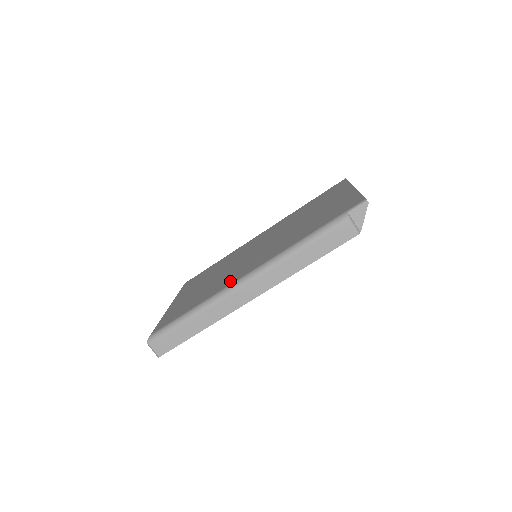
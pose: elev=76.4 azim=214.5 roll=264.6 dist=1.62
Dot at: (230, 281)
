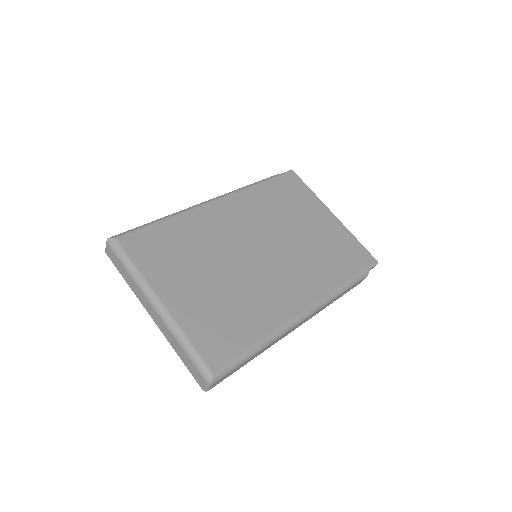
Dot at: (285, 311)
